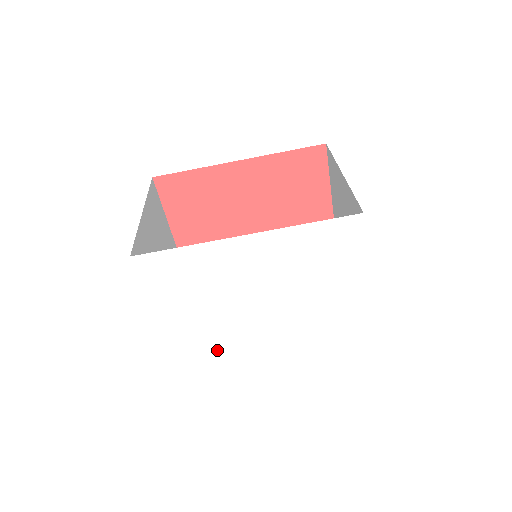
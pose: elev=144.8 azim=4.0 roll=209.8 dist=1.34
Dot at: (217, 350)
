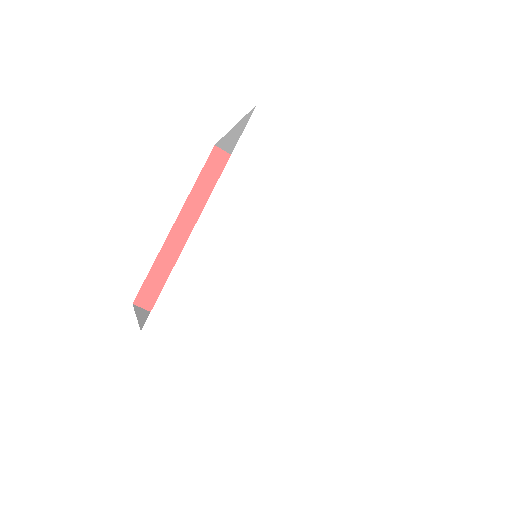
Dot at: (307, 343)
